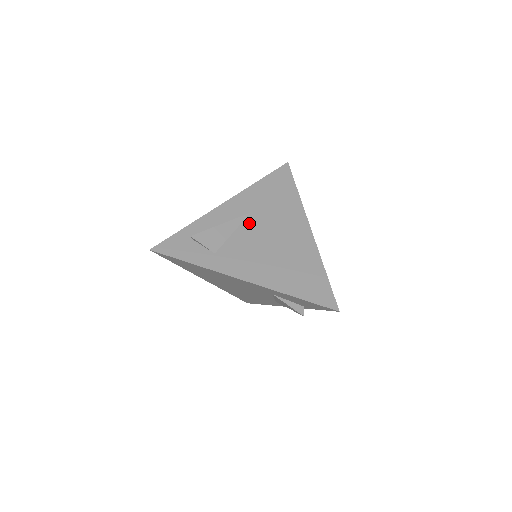
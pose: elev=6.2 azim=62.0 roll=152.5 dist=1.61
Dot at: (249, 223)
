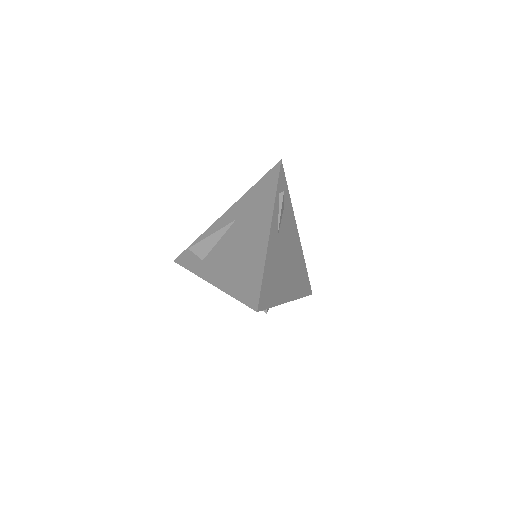
Dot at: (231, 230)
